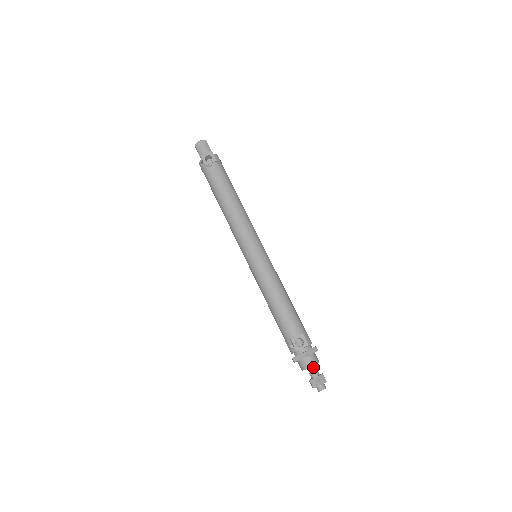
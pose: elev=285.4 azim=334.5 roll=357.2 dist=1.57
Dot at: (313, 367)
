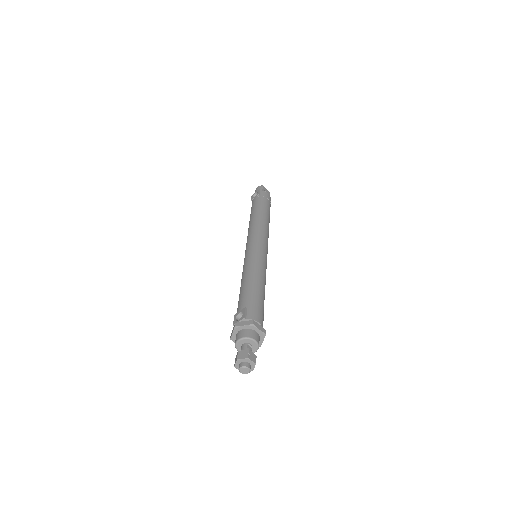
Dot at: (245, 344)
